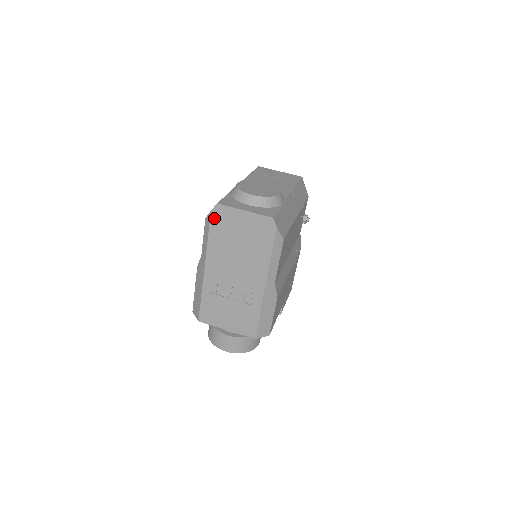
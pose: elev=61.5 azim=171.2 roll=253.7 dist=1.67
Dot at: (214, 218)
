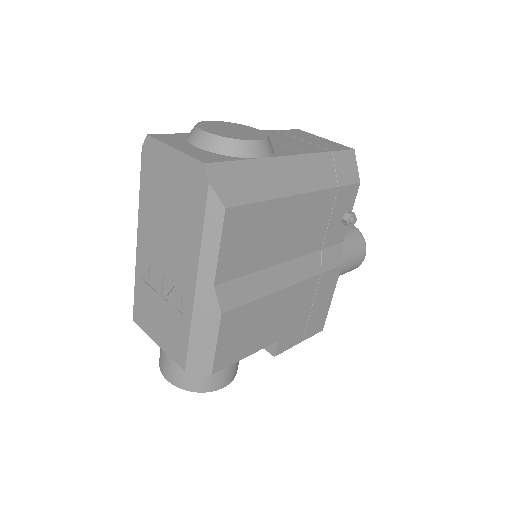
Dot at: (145, 159)
